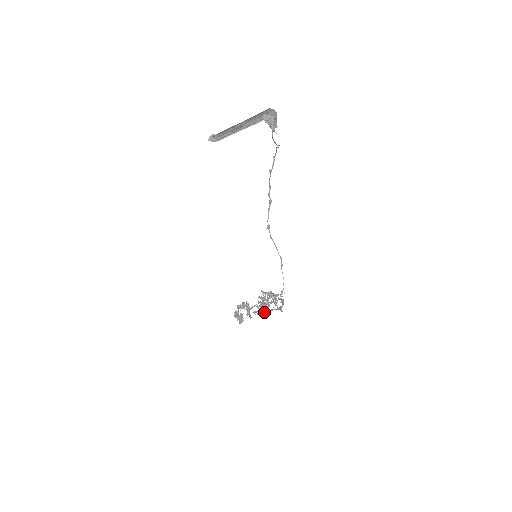
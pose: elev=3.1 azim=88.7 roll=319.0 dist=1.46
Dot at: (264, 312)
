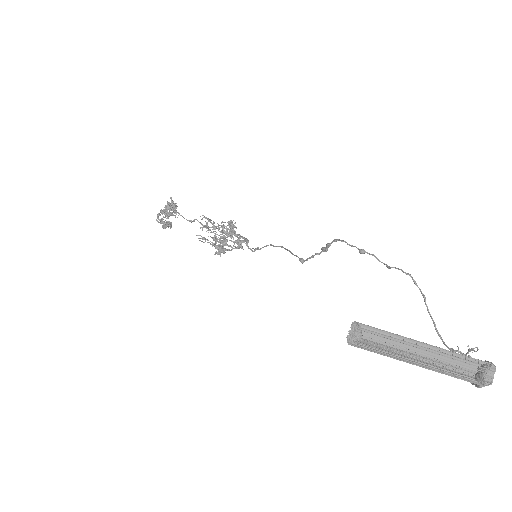
Dot at: occluded
